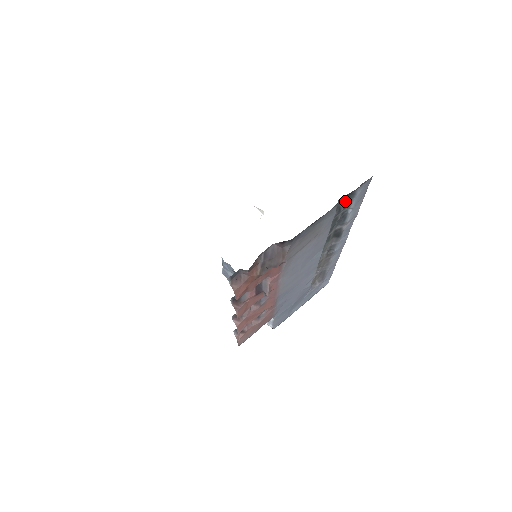
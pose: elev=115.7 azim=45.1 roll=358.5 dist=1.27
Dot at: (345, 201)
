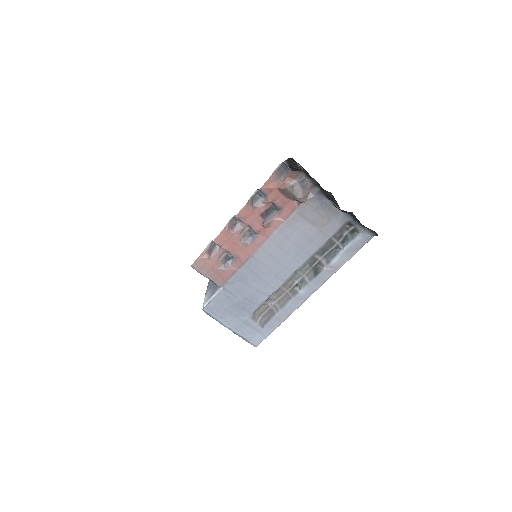
Dot at: (347, 237)
